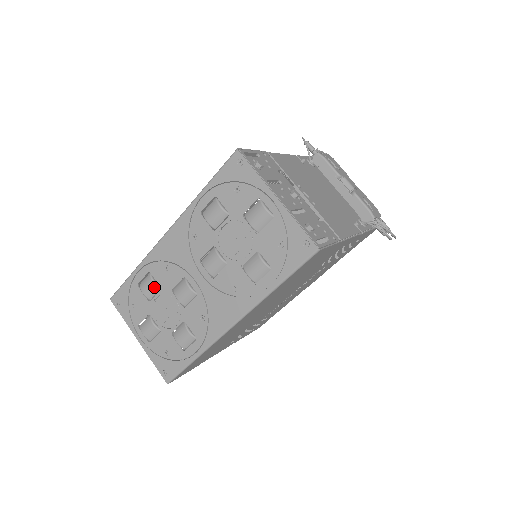
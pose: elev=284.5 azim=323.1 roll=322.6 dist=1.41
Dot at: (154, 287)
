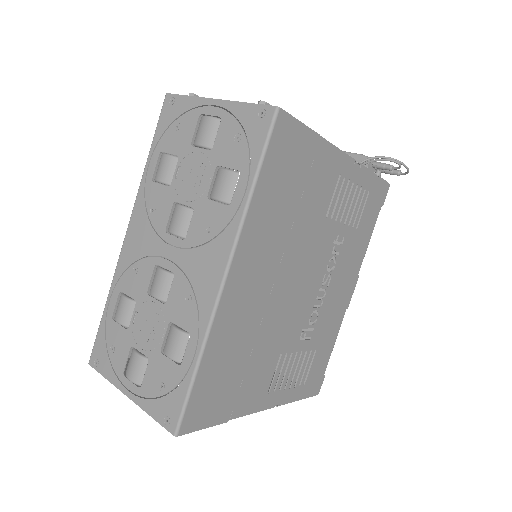
Dot at: (128, 304)
